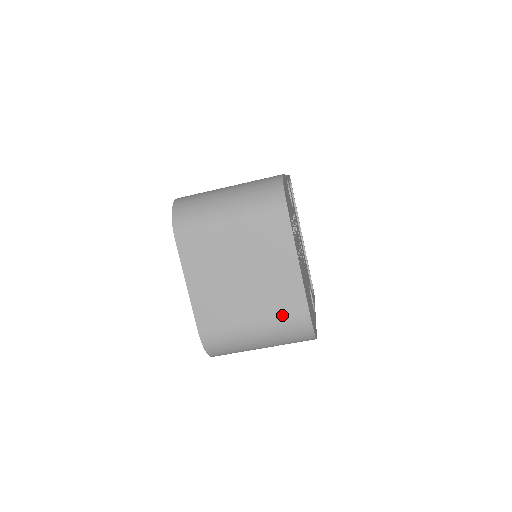
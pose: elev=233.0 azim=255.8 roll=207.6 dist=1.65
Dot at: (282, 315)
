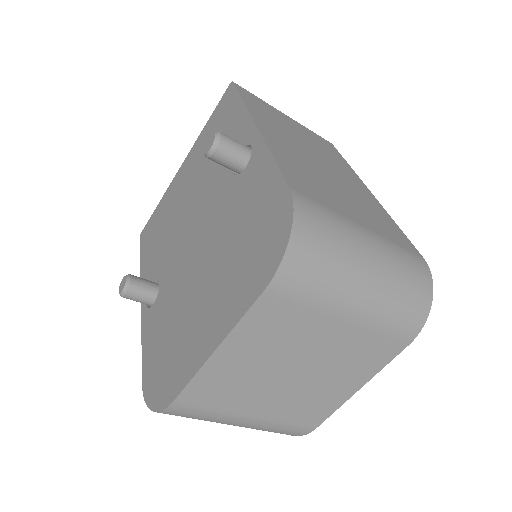
Dot at: (289, 421)
